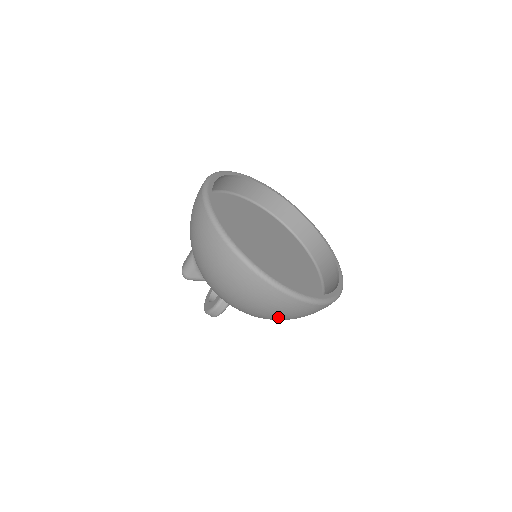
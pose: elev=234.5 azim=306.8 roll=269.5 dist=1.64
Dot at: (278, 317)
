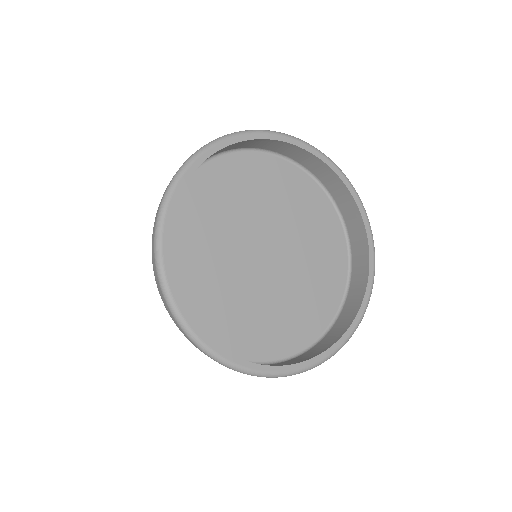
Dot at: occluded
